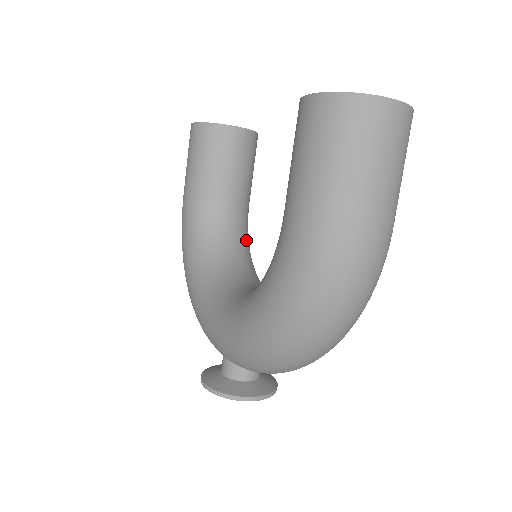
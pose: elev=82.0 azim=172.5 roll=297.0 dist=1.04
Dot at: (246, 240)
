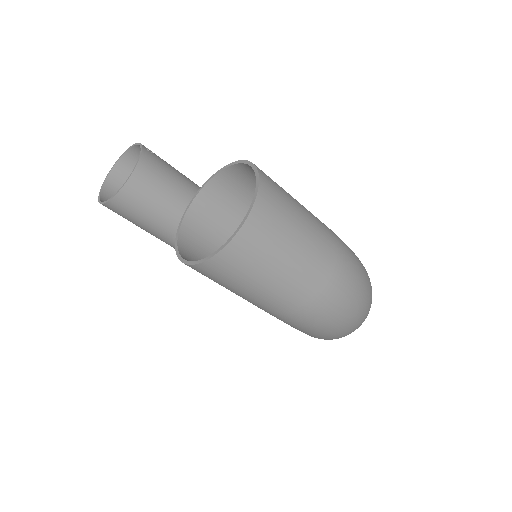
Dot at: occluded
